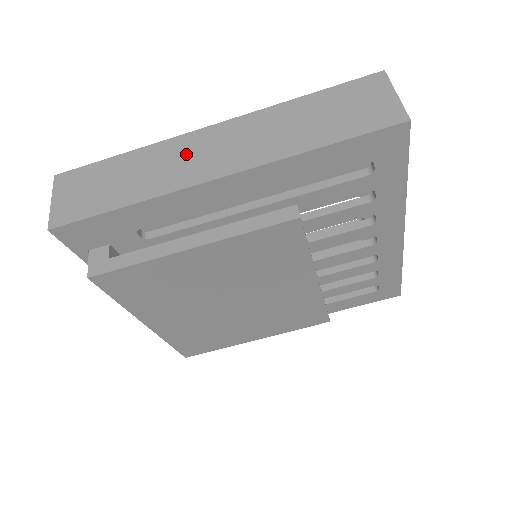
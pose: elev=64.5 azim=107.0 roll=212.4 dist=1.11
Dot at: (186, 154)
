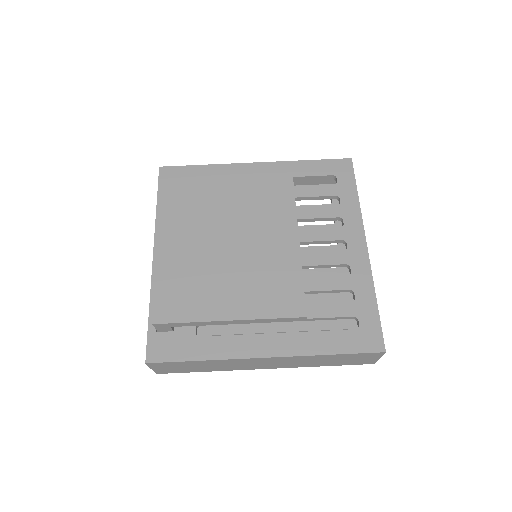
Dot at: occluded
